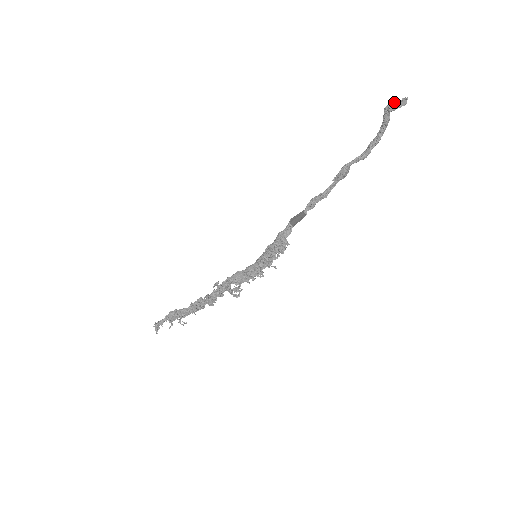
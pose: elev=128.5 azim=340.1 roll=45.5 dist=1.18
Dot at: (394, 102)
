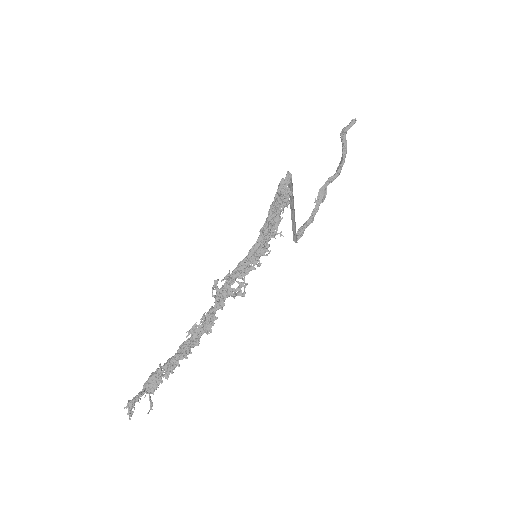
Dot at: (346, 126)
